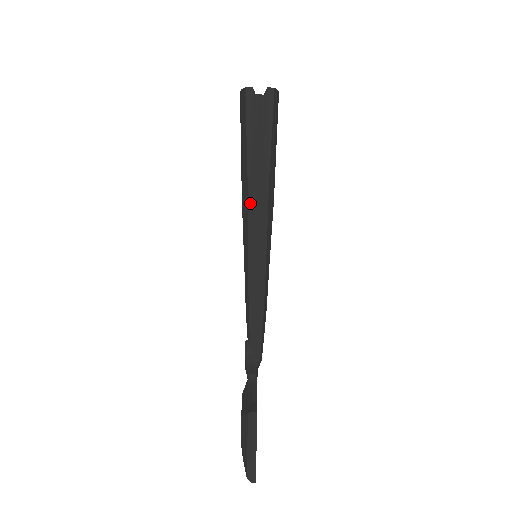
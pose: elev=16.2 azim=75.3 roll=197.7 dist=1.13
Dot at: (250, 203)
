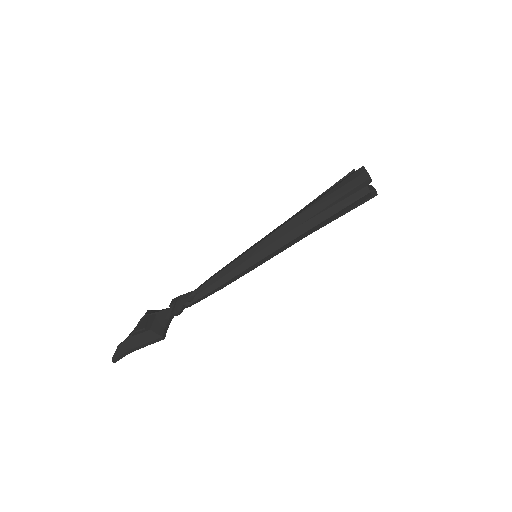
Dot at: (292, 233)
